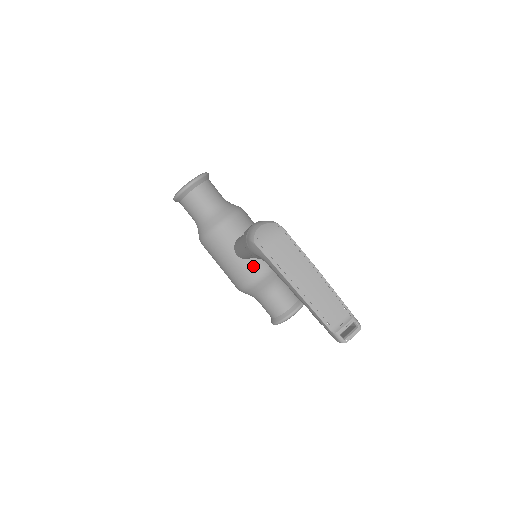
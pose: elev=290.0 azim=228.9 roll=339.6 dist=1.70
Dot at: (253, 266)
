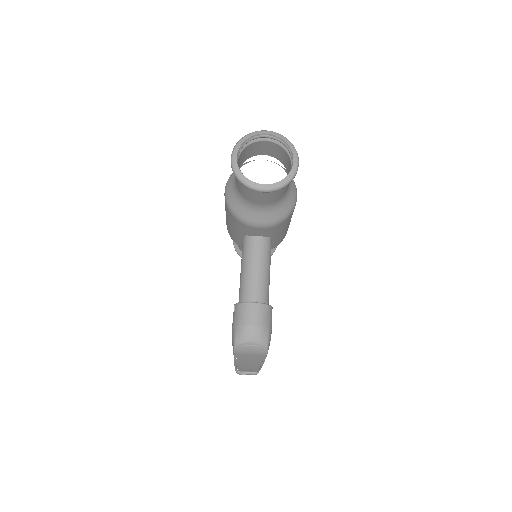
Dot at: occluded
